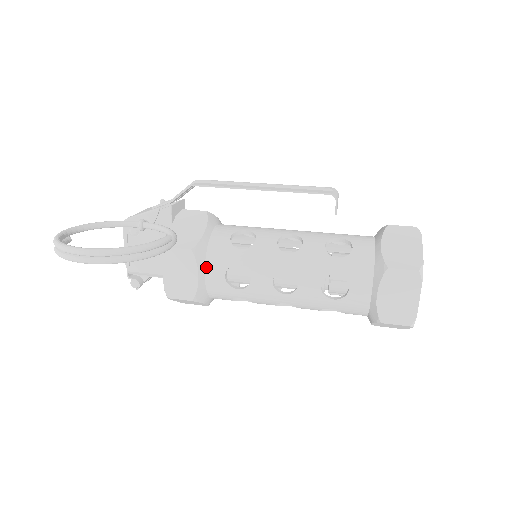
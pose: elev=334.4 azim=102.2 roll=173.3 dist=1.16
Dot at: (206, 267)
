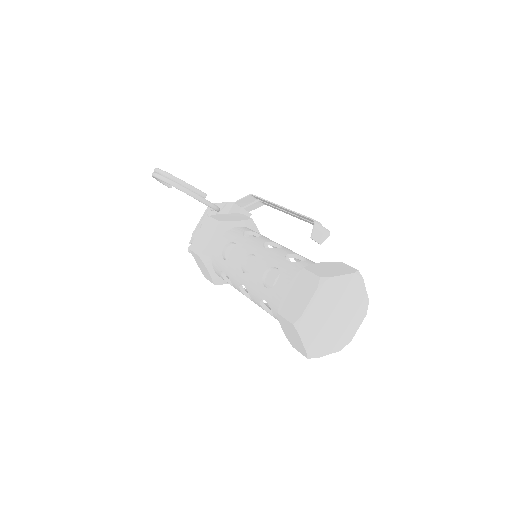
Dot at: (220, 238)
